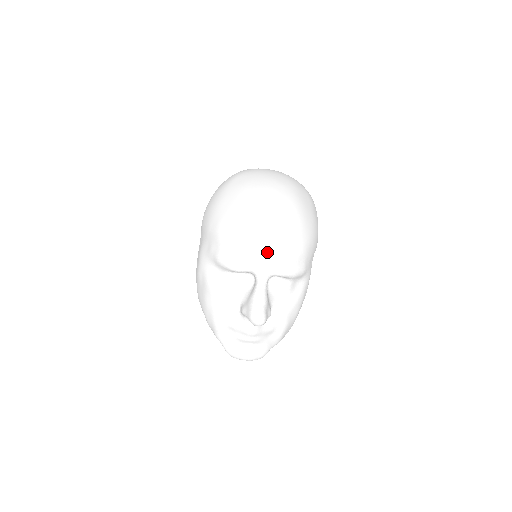
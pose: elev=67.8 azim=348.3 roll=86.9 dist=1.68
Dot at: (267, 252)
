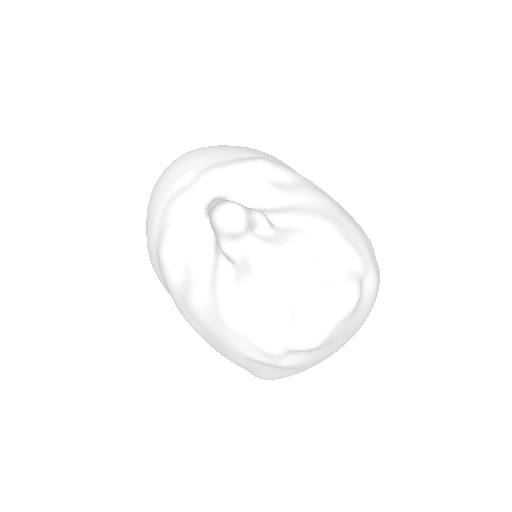
Dot at: (188, 181)
